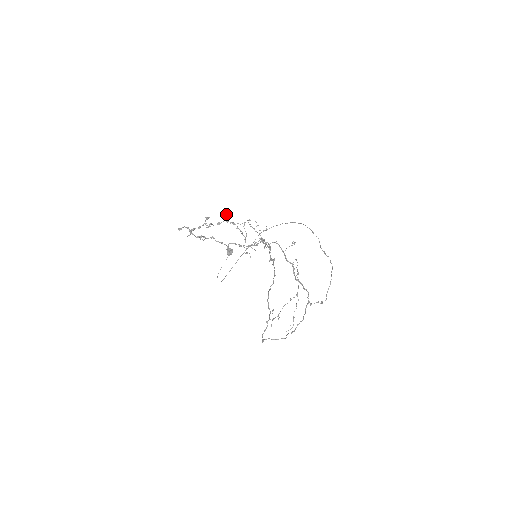
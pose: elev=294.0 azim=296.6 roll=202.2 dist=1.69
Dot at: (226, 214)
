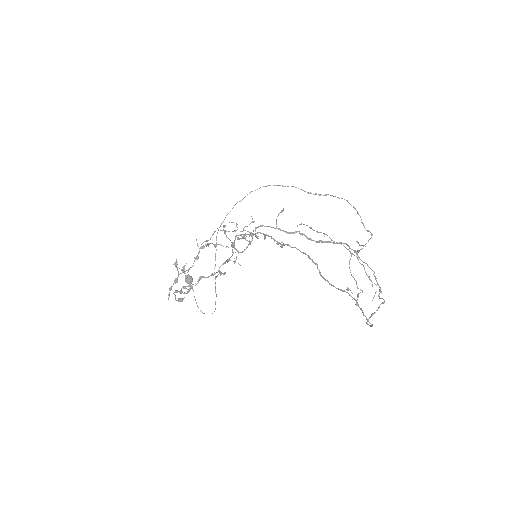
Dot at: occluded
